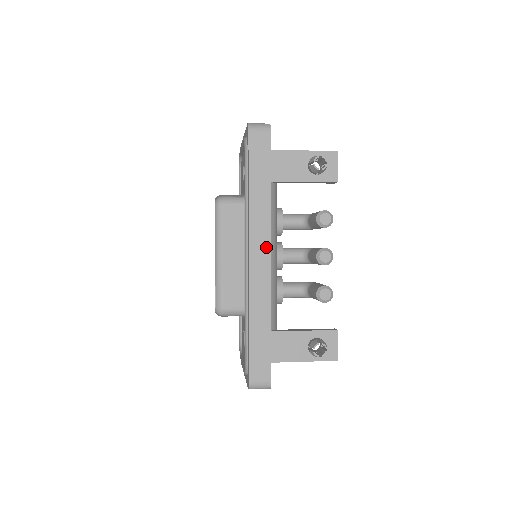
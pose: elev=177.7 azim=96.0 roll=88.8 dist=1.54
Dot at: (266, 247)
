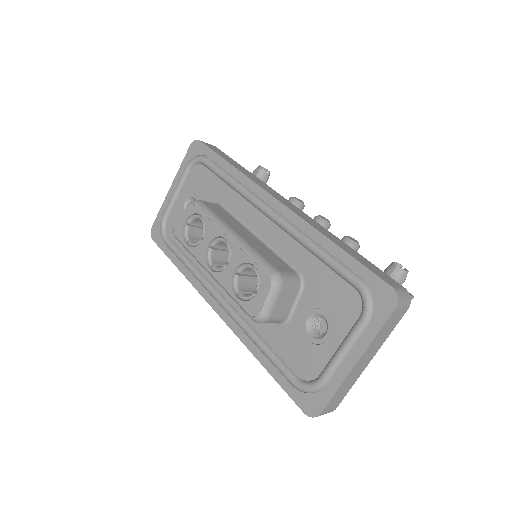
Dot at: (282, 198)
